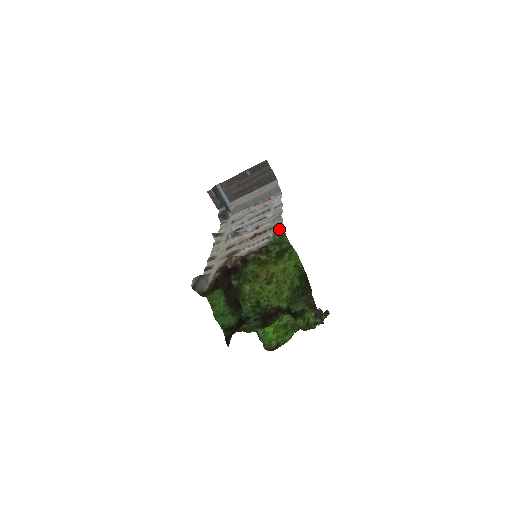
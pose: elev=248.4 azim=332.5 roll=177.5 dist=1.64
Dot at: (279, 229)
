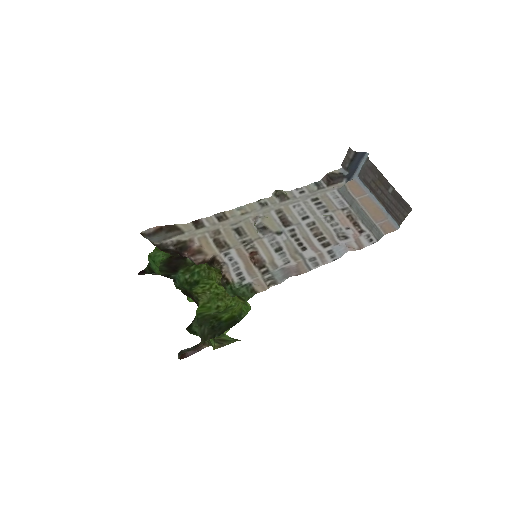
Dot at: (254, 289)
